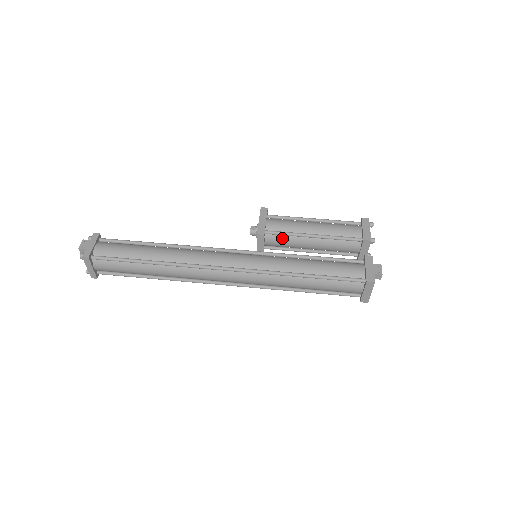
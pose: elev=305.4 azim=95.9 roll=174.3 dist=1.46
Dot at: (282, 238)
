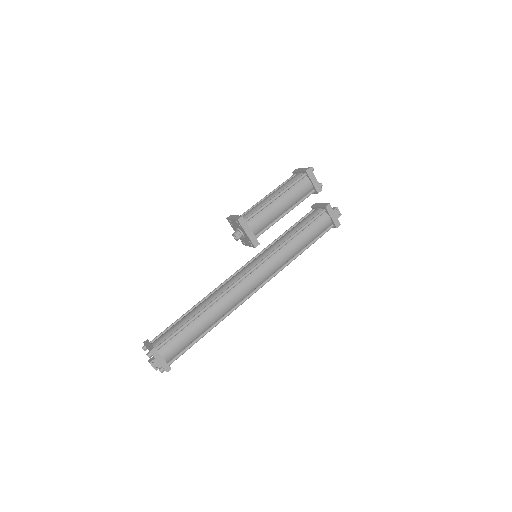
Dot at: occluded
